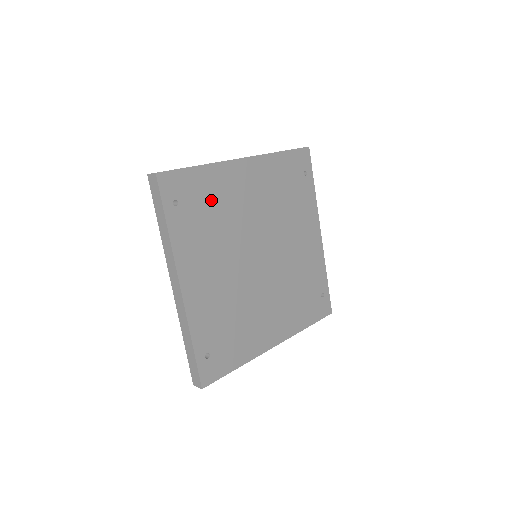
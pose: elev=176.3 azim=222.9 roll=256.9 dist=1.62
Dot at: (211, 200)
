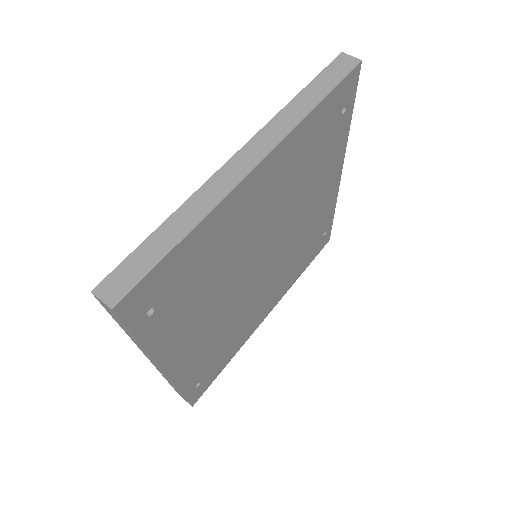
Dot at: (203, 263)
